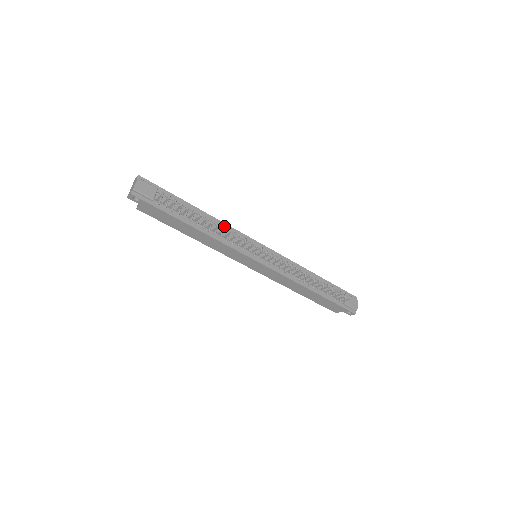
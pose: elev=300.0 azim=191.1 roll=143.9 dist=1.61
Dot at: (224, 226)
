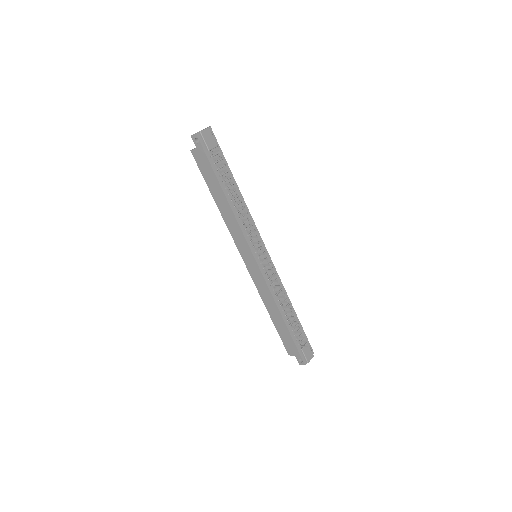
Dot at: (248, 212)
